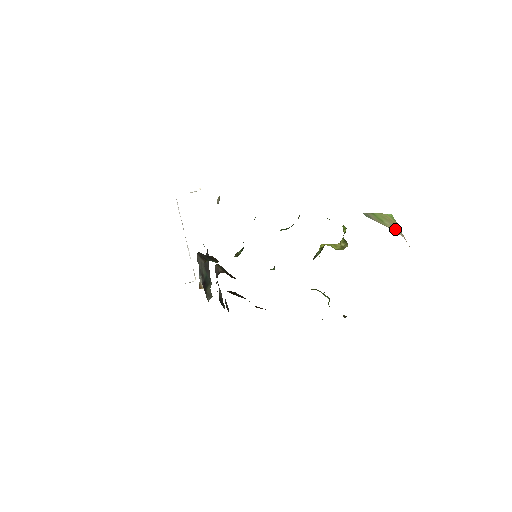
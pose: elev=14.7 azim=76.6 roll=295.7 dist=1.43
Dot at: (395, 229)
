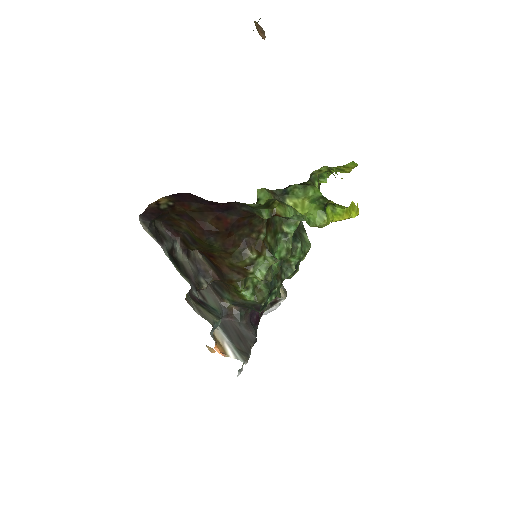
Dot at: occluded
